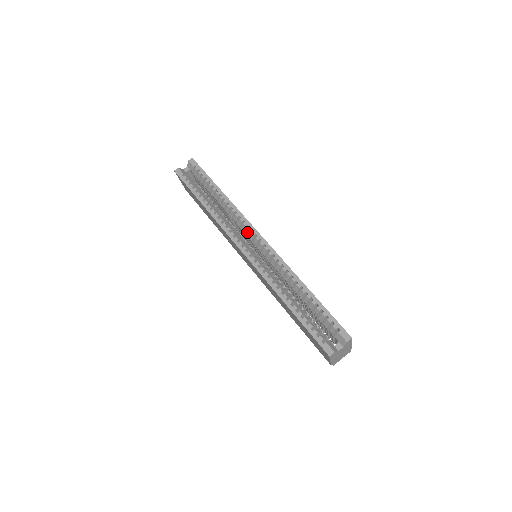
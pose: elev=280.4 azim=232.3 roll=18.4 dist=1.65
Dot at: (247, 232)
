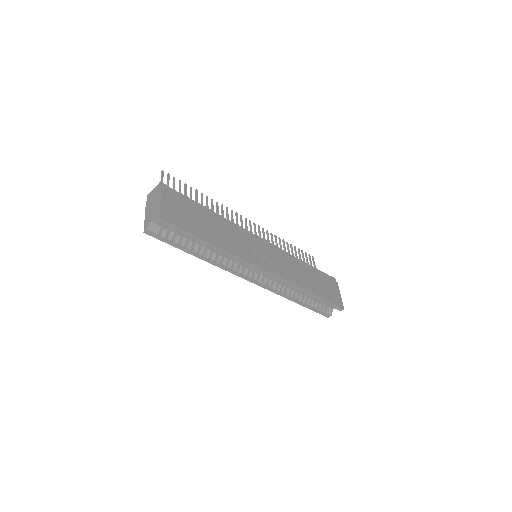
Dot at: (252, 267)
